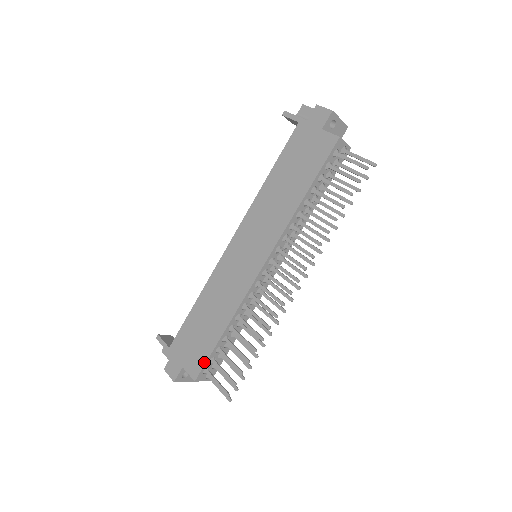
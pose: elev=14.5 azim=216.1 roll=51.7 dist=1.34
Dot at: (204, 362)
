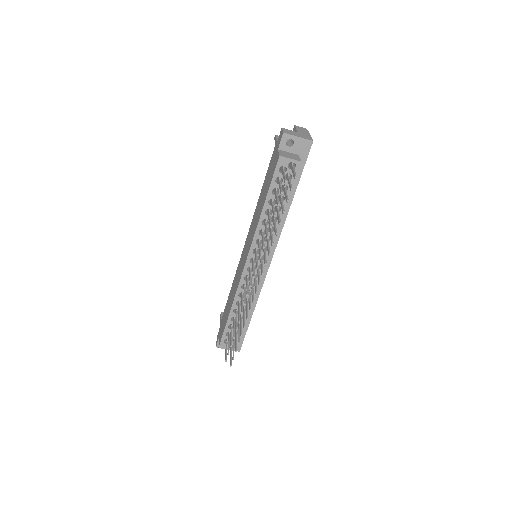
Dot at: (222, 334)
